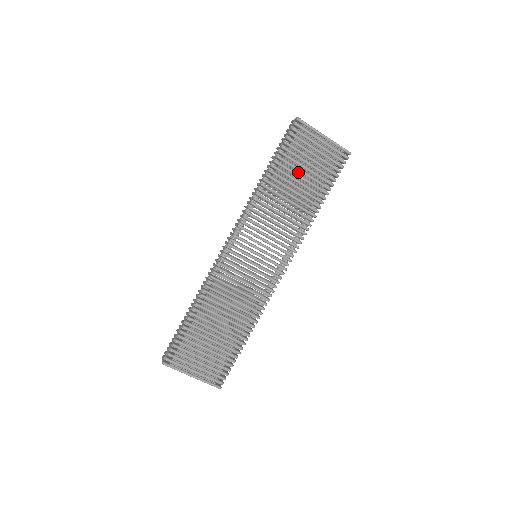
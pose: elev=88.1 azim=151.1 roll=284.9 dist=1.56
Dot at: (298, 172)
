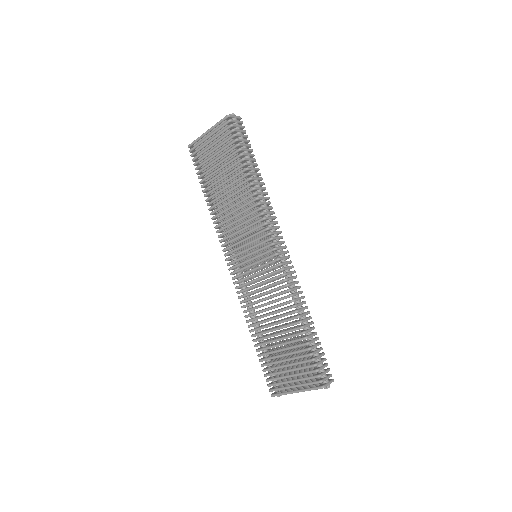
Dot at: (220, 172)
